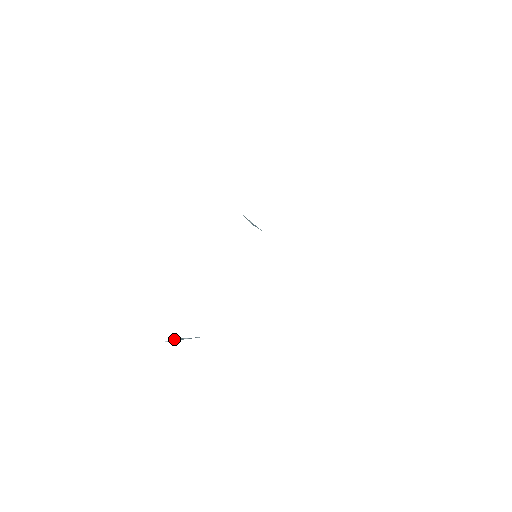
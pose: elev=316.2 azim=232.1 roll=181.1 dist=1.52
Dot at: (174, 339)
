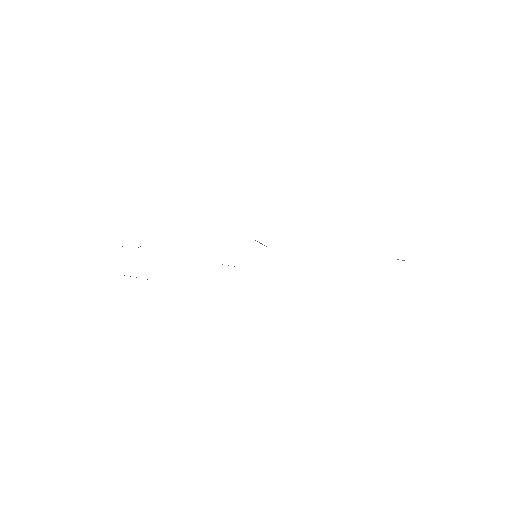
Dot at: occluded
